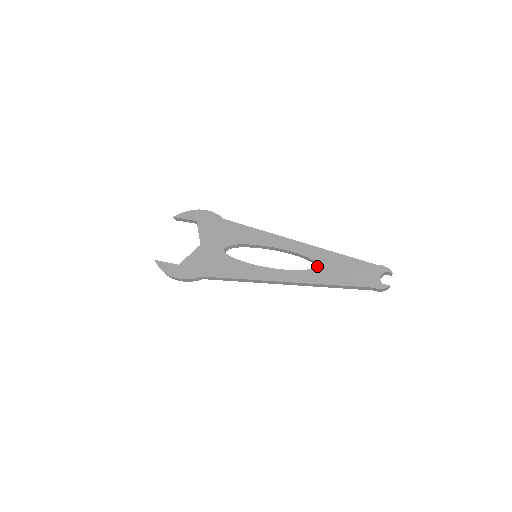
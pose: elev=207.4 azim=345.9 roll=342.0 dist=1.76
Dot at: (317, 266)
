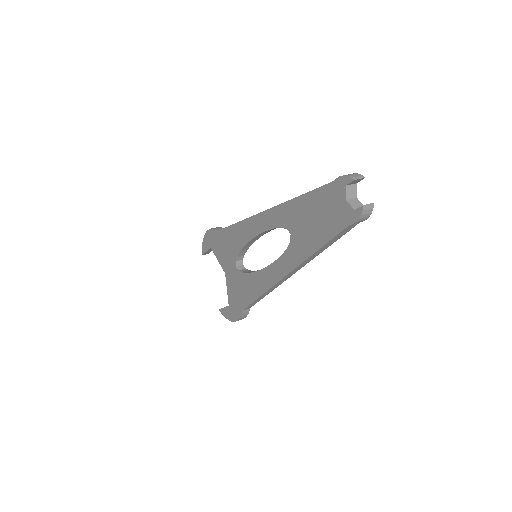
Dot at: (291, 234)
